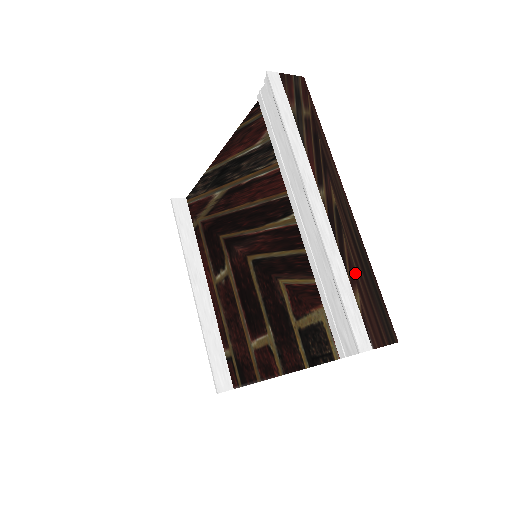
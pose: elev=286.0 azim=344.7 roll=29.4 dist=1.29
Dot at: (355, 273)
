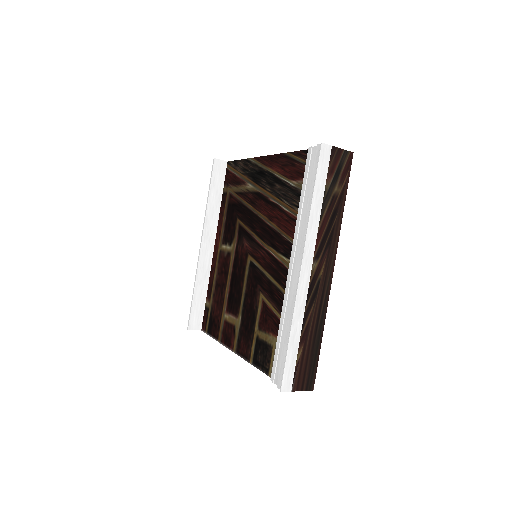
Dot at: (307, 335)
